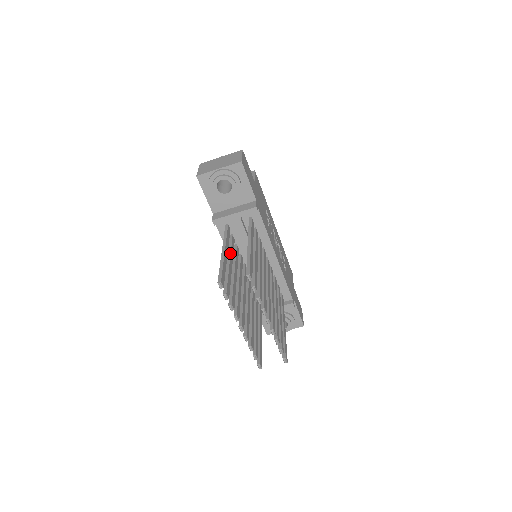
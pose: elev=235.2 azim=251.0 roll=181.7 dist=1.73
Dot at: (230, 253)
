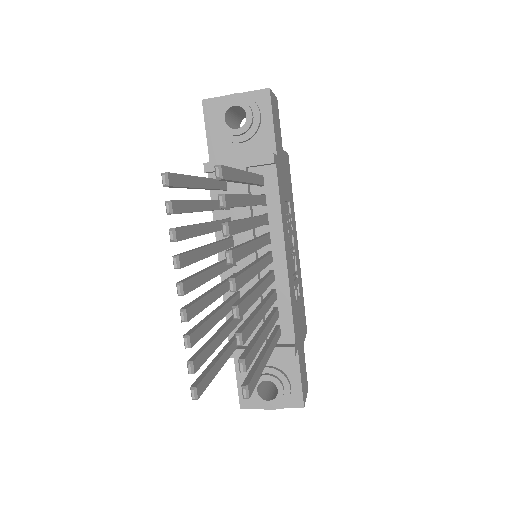
Dot at: occluded
